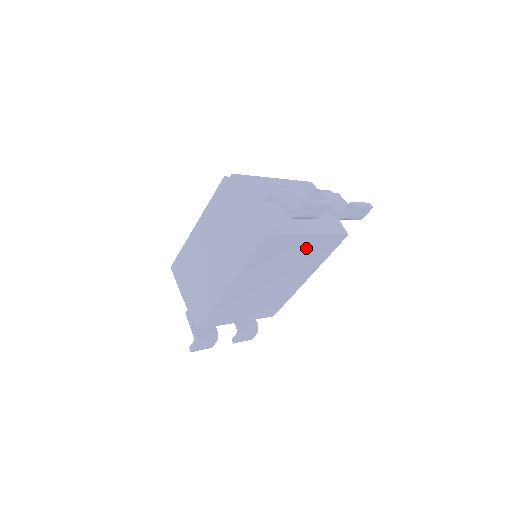
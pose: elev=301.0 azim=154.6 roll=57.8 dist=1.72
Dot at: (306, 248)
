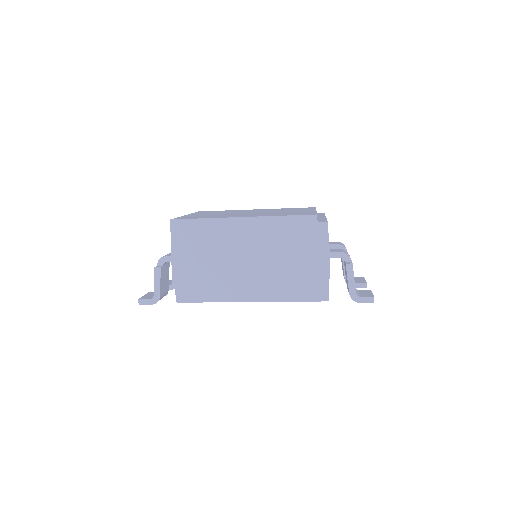
Dot at: occluded
